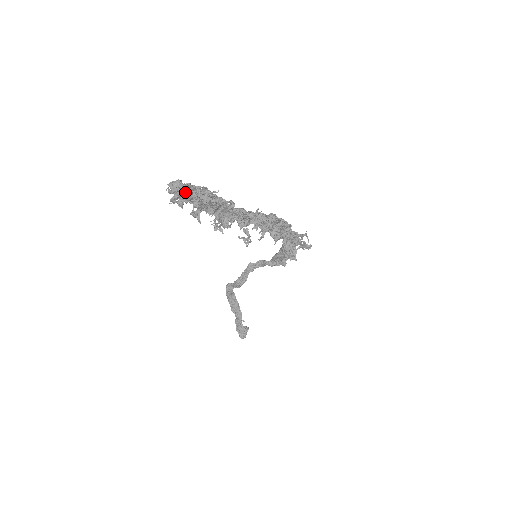
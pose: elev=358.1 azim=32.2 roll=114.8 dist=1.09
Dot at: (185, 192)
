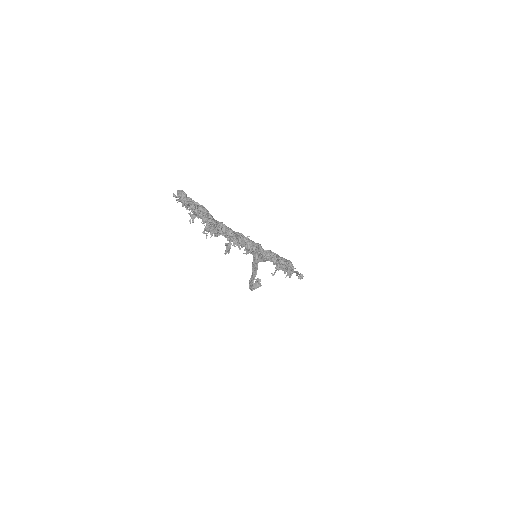
Dot at: (184, 202)
